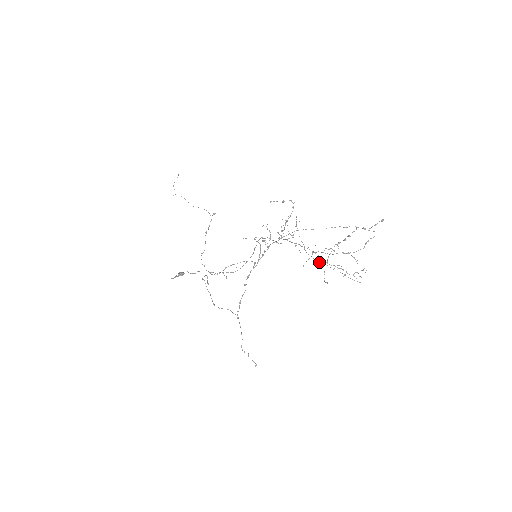
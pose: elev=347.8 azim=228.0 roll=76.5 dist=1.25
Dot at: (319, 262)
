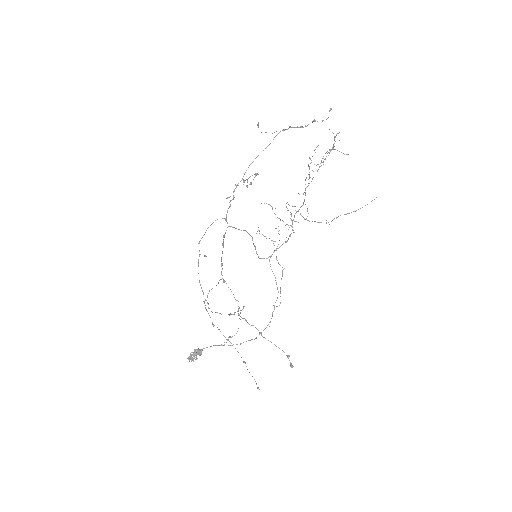
Dot at: occluded
